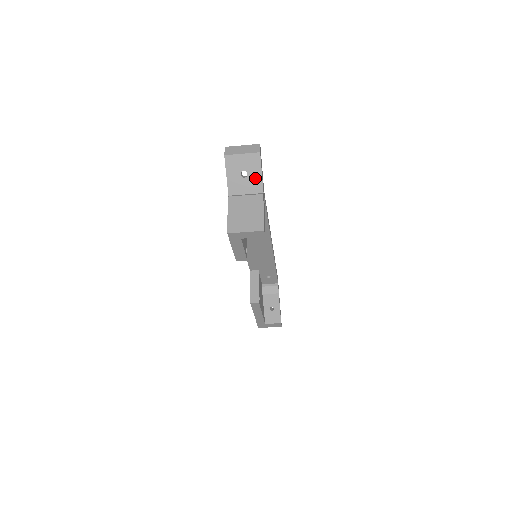
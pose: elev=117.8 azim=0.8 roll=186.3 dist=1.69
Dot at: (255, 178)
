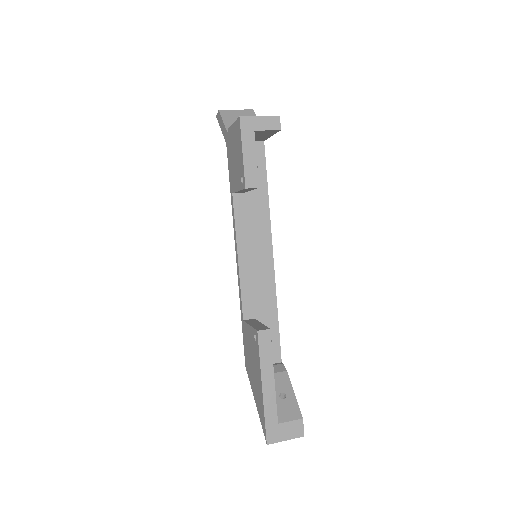
Dot at: occluded
